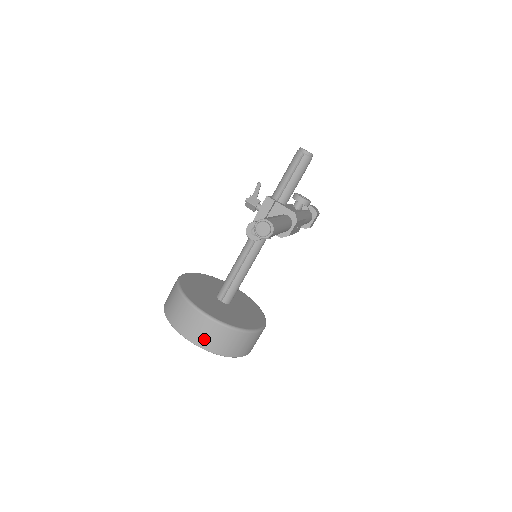
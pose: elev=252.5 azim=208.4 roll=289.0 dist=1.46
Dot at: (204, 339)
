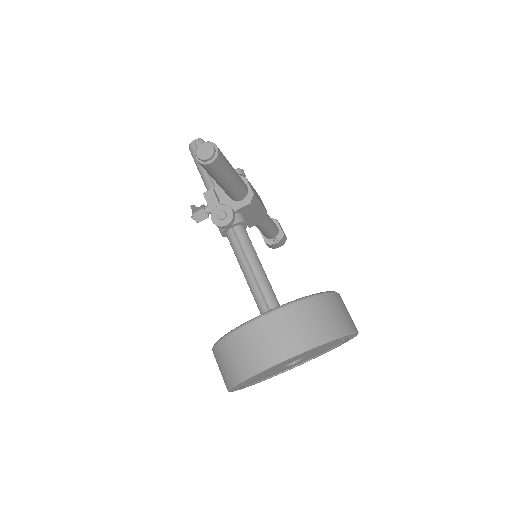
Dot at: (291, 340)
